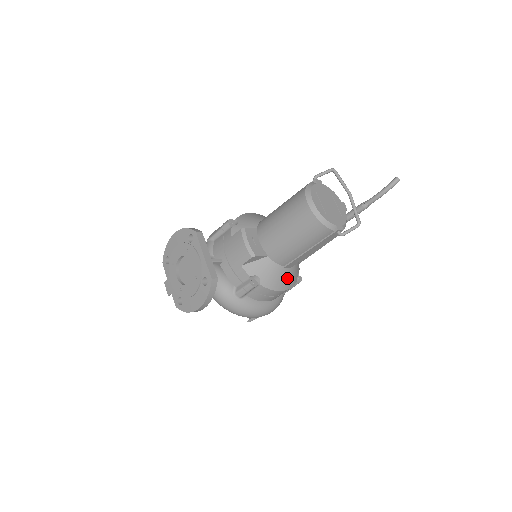
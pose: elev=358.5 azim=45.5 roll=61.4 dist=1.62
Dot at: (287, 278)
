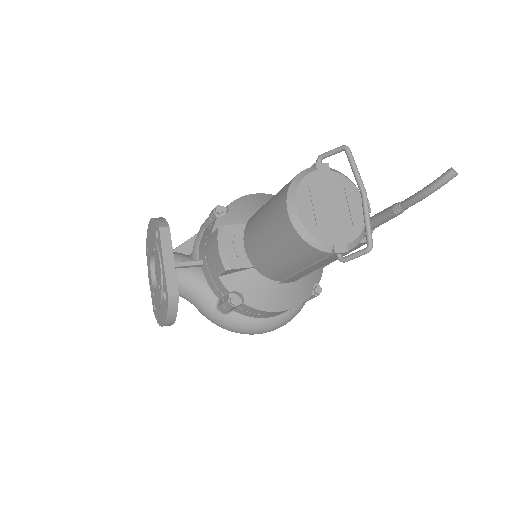
Dot at: (288, 295)
